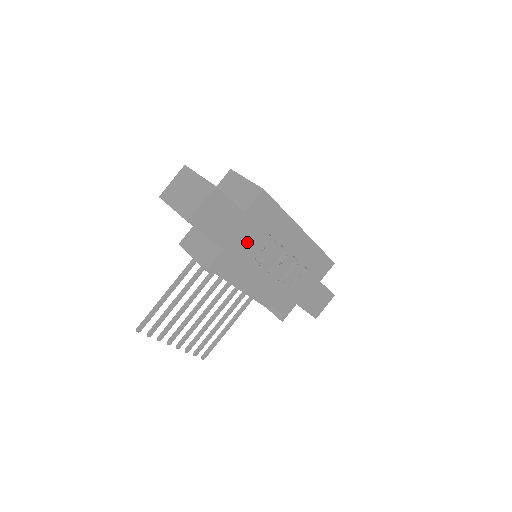
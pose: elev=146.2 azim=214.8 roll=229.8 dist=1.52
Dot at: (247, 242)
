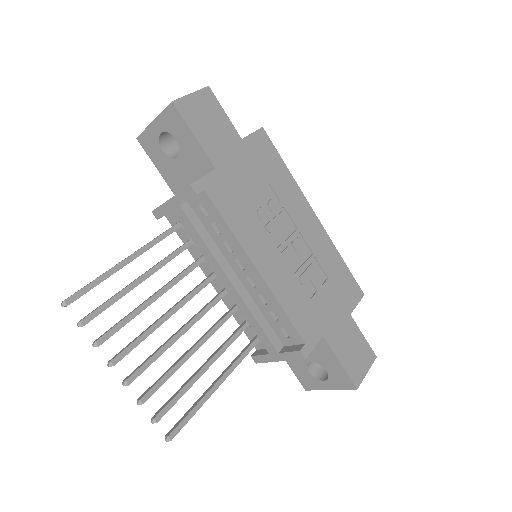
Dot at: (246, 181)
